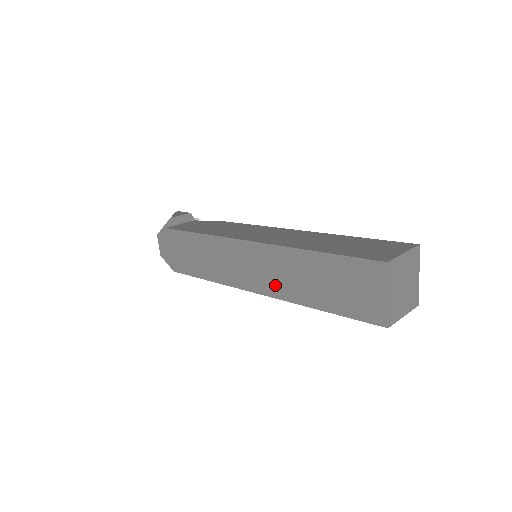
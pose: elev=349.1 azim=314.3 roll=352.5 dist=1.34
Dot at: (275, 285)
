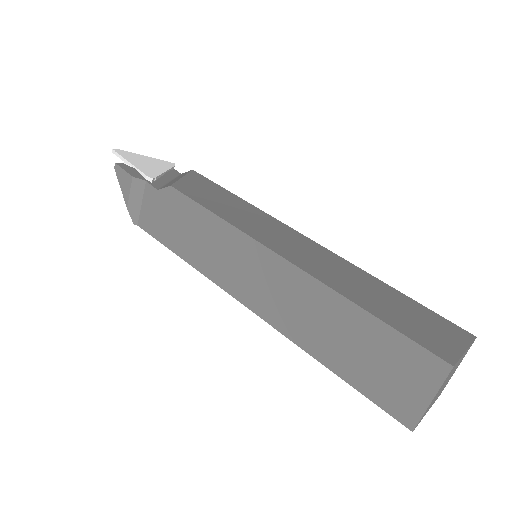
Dot at: occluded
